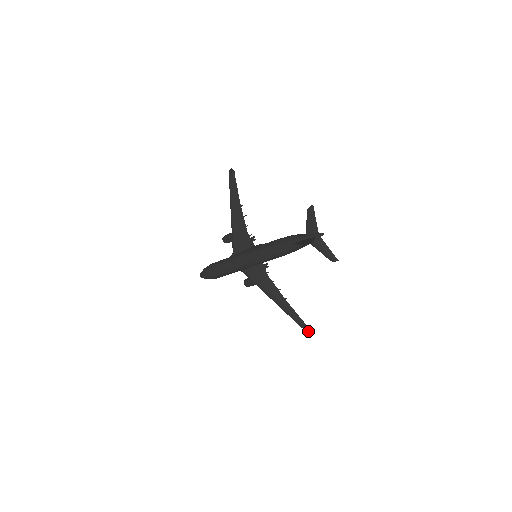
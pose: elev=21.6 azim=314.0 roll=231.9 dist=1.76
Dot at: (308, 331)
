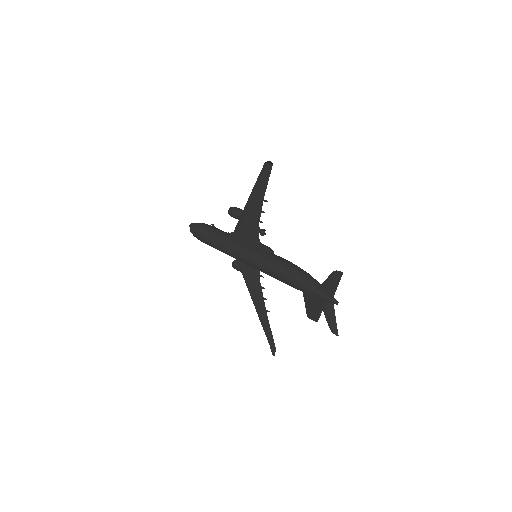
Dot at: (274, 355)
